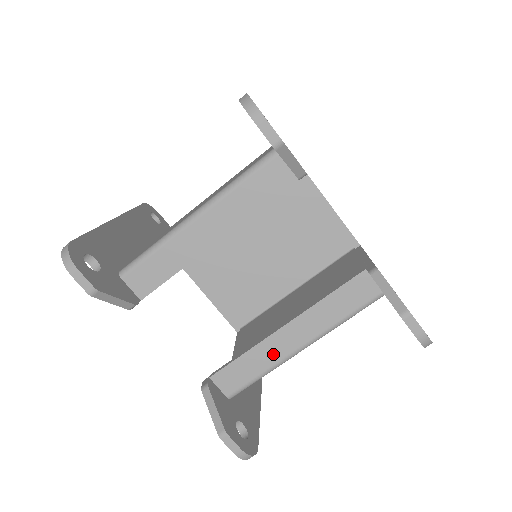
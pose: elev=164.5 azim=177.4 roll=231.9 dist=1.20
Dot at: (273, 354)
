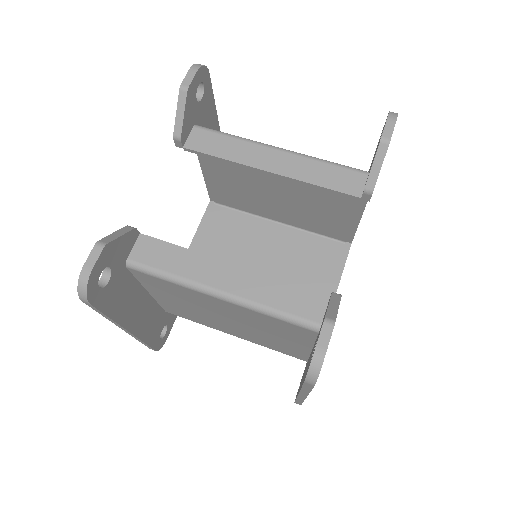
Dot at: (197, 271)
